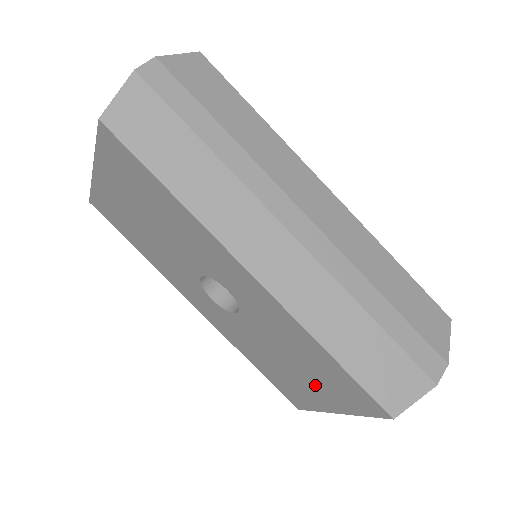
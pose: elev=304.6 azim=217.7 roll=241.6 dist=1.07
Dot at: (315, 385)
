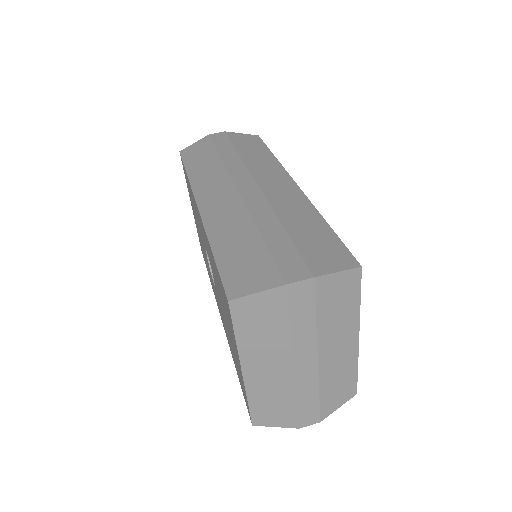
Dot at: (230, 331)
